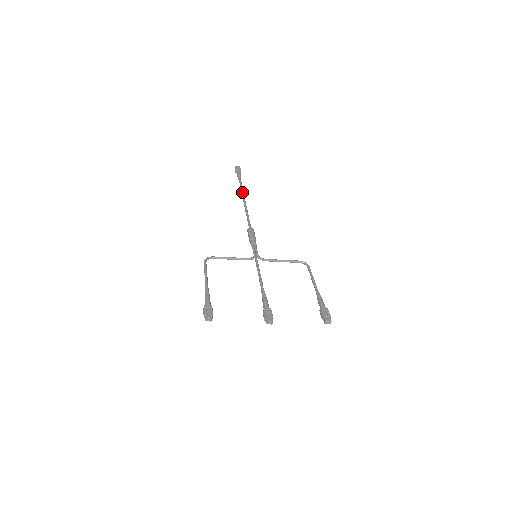
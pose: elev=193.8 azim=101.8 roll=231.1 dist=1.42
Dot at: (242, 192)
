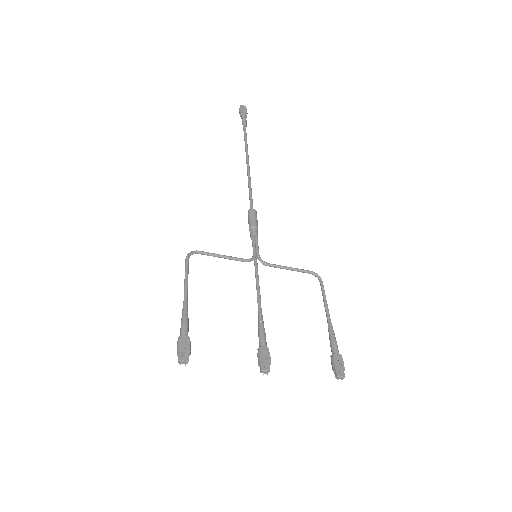
Dot at: (246, 148)
